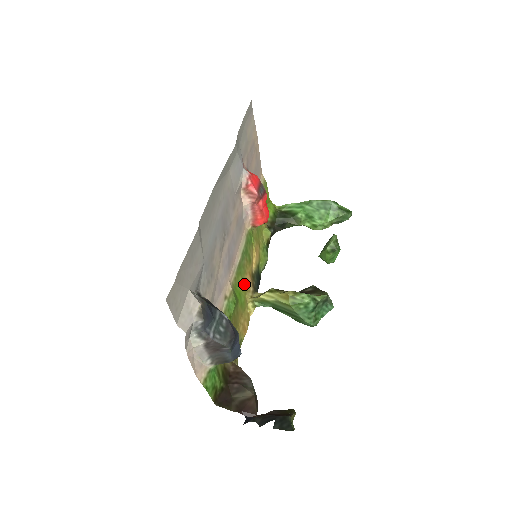
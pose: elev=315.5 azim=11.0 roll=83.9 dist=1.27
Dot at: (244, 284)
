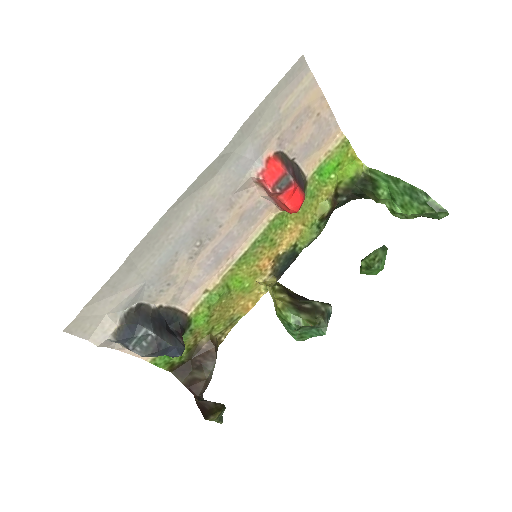
Dot at: (254, 270)
